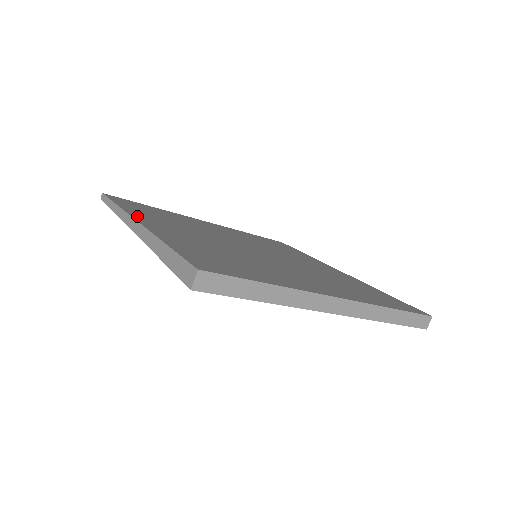
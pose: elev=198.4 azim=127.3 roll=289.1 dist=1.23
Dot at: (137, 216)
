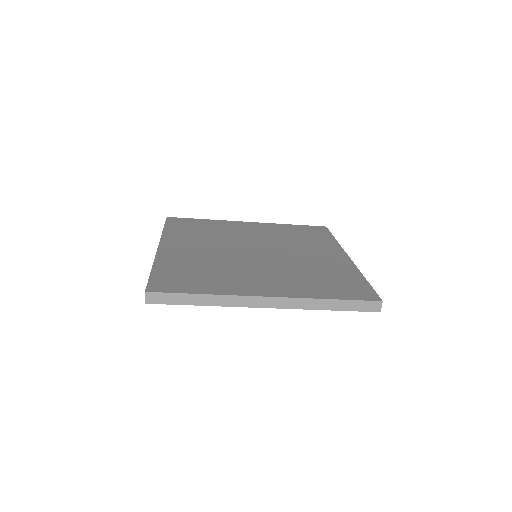
Dot at: (166, 240)
